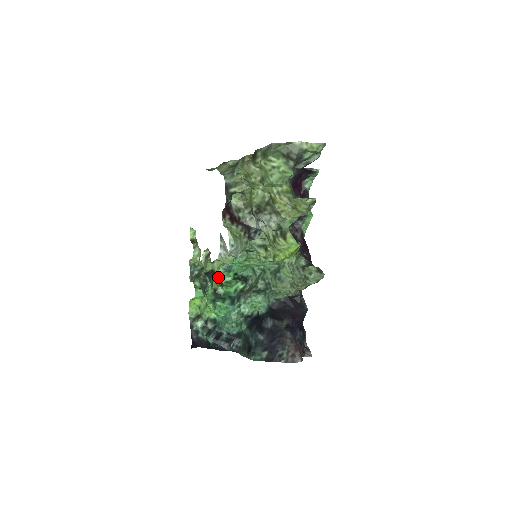
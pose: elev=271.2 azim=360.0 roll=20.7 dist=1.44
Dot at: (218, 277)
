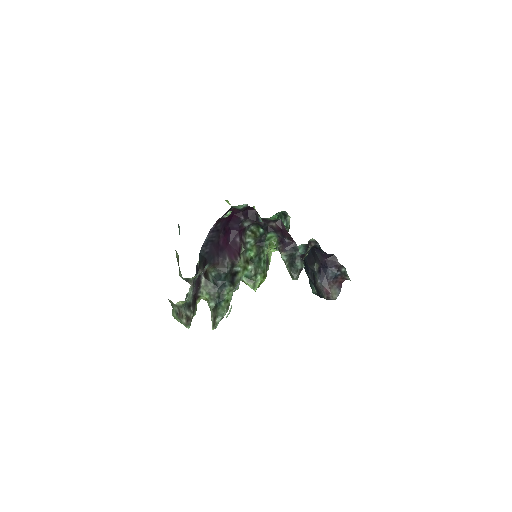
Dot at: occluded
